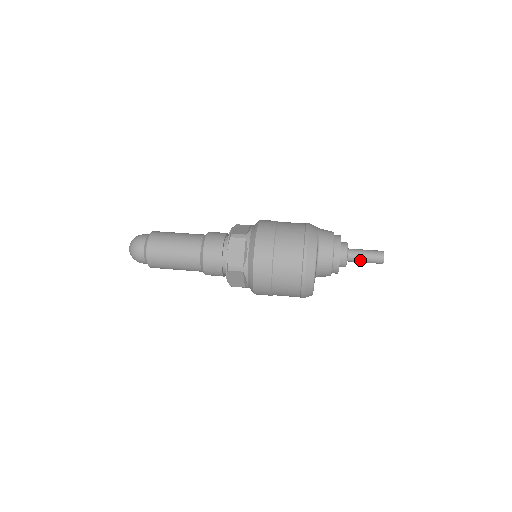
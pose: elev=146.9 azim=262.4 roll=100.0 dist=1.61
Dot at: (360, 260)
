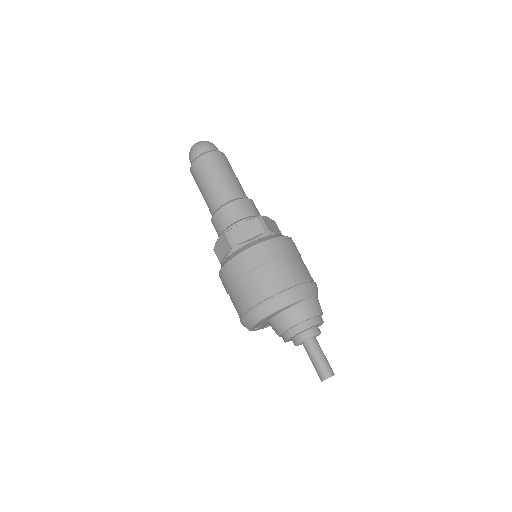
Dot at: (311, 356)
